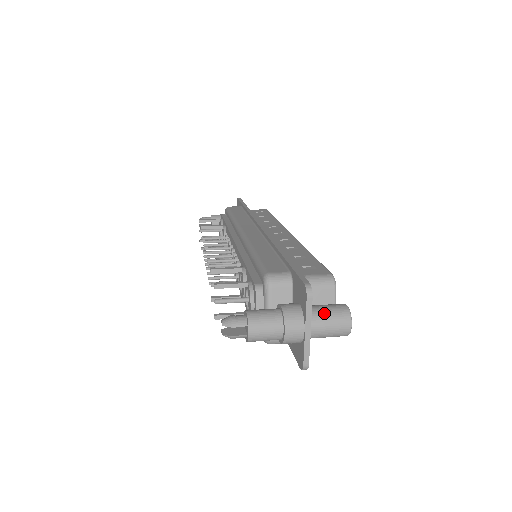
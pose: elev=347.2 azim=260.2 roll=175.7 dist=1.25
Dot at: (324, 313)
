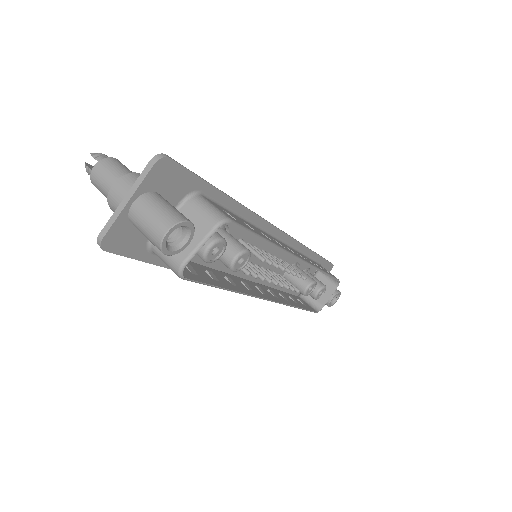
Dot at: (160, 202)
